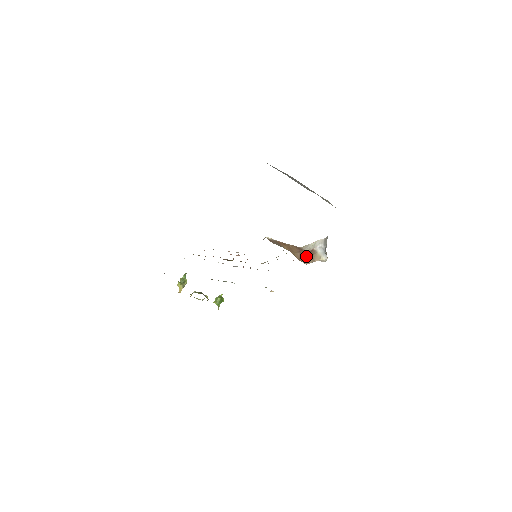
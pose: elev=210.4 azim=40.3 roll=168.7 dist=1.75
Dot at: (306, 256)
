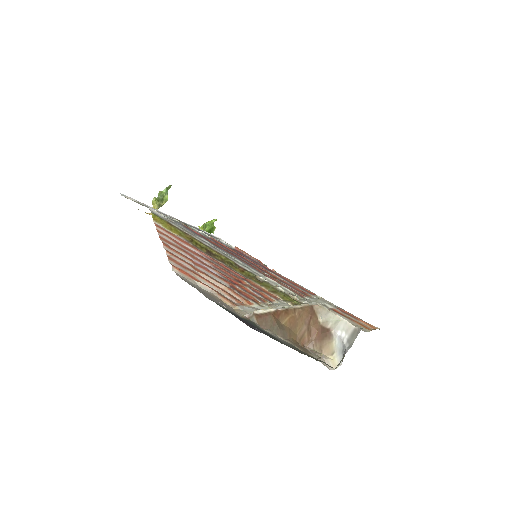
Dot at: (315, 334)
